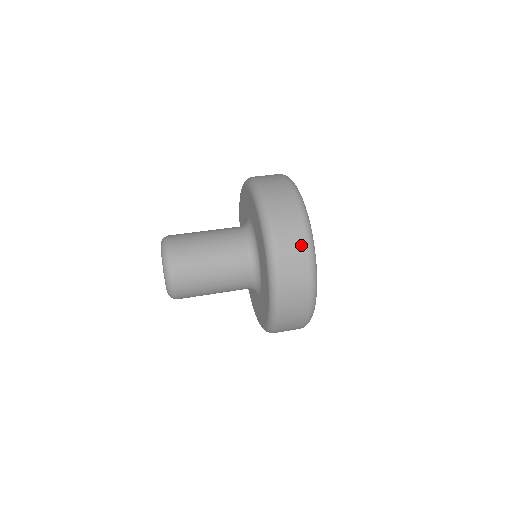
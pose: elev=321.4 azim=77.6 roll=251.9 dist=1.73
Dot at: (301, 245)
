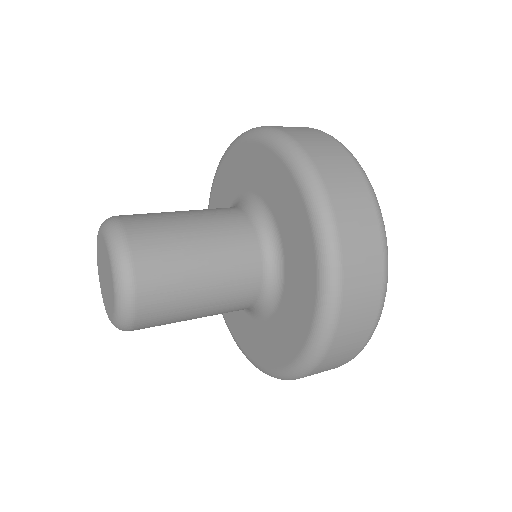
Dot at: (370, 316)
